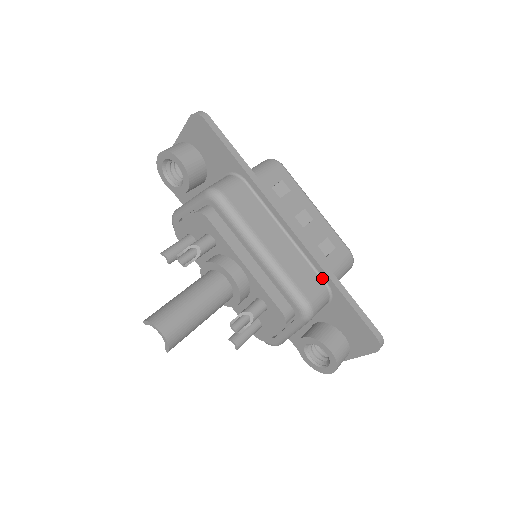
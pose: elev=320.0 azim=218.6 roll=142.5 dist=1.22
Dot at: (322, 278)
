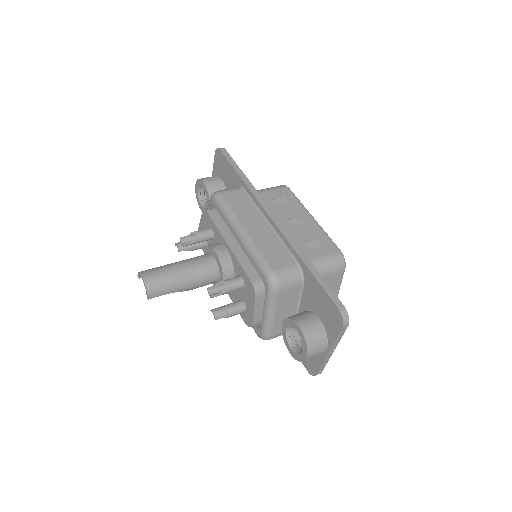
Dot at: (294, 258)
